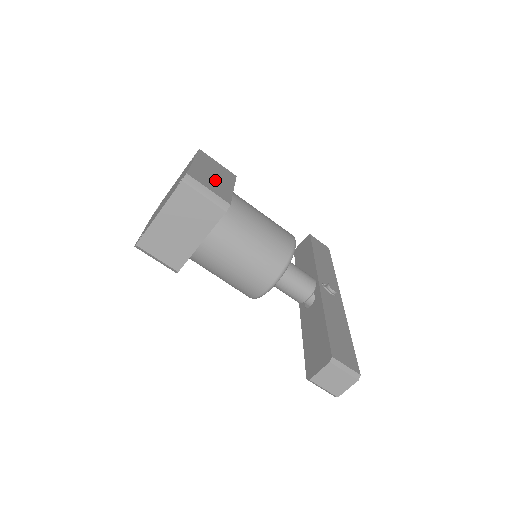
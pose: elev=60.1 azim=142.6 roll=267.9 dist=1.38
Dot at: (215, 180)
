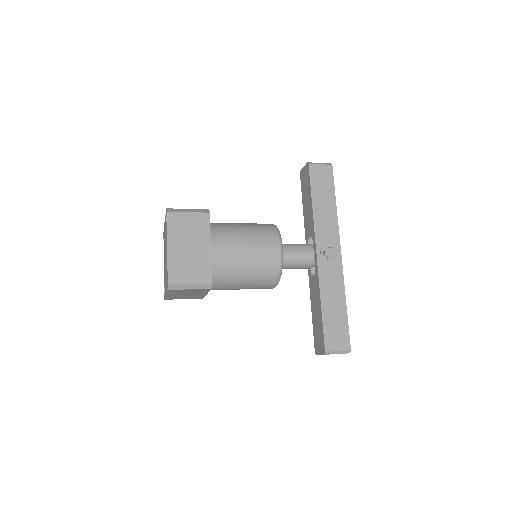
Dot at: (192, 256)
